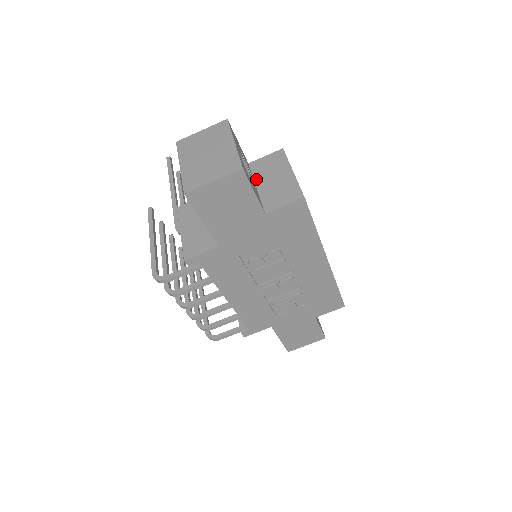
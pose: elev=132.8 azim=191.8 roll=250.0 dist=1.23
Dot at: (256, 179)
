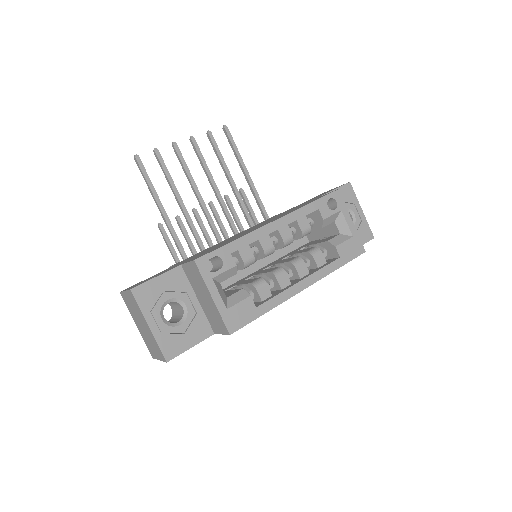
Dot at: (194, 290)
